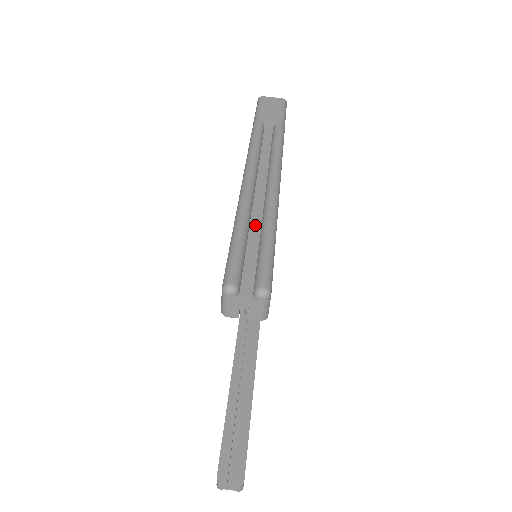
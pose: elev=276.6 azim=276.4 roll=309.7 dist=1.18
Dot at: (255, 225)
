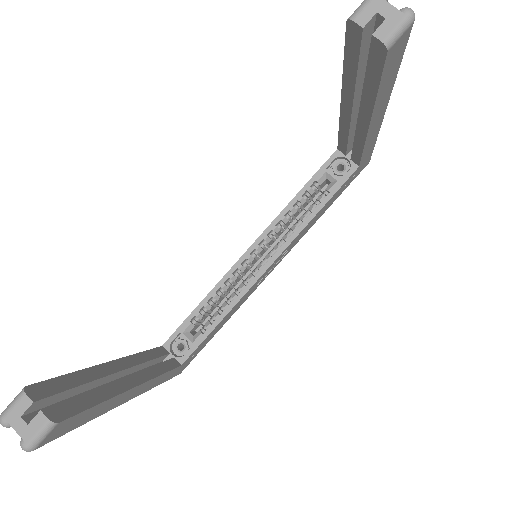
Dot at: occluded
